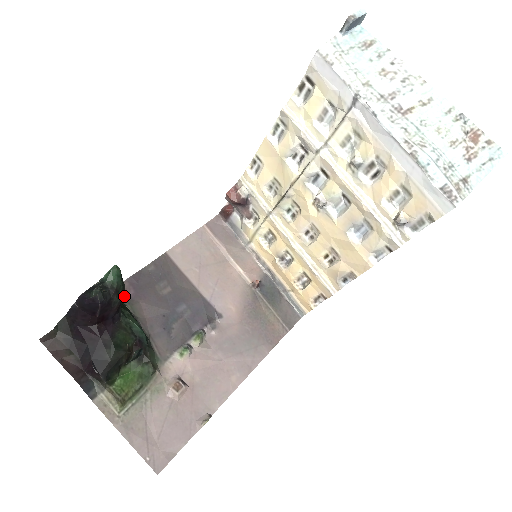
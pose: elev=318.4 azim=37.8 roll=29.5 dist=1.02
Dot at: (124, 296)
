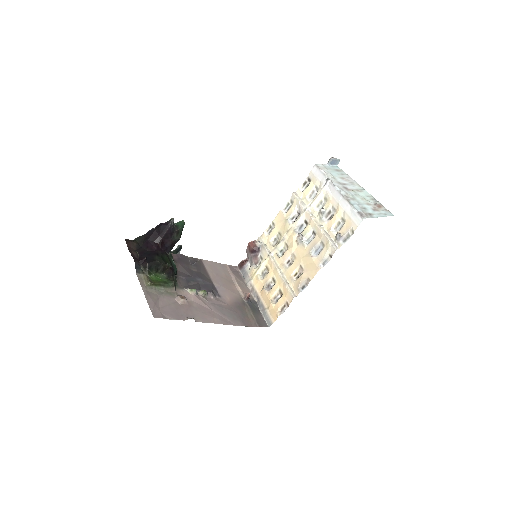
Dot at: occluded
